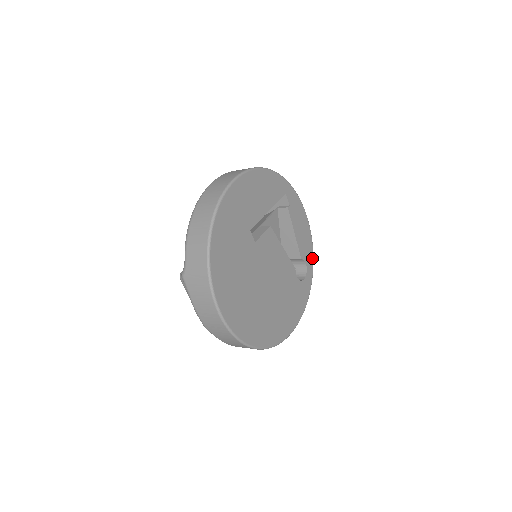
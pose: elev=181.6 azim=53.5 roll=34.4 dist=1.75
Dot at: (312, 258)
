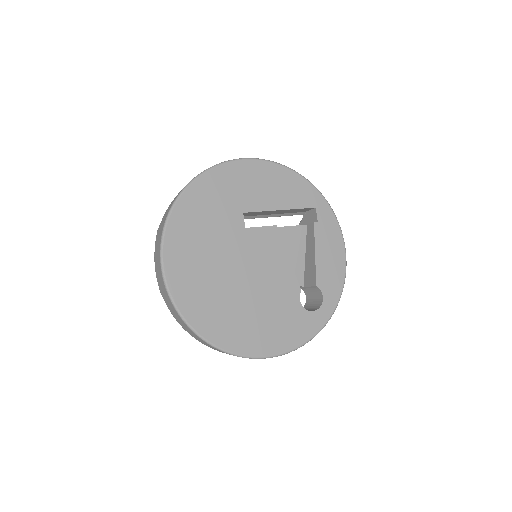
Dot at: (337, 297)
